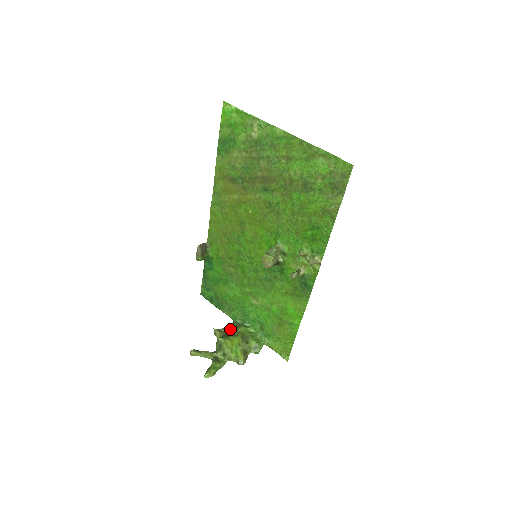
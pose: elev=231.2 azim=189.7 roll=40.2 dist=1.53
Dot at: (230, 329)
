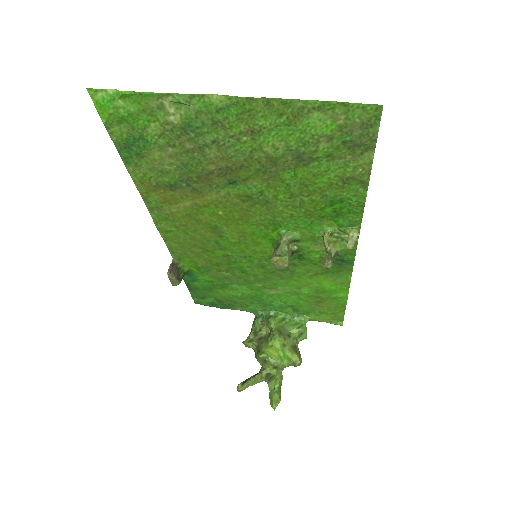
Dot at: (258, 328)
